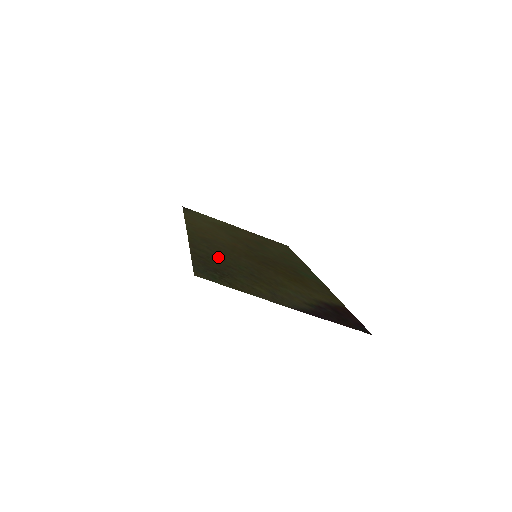
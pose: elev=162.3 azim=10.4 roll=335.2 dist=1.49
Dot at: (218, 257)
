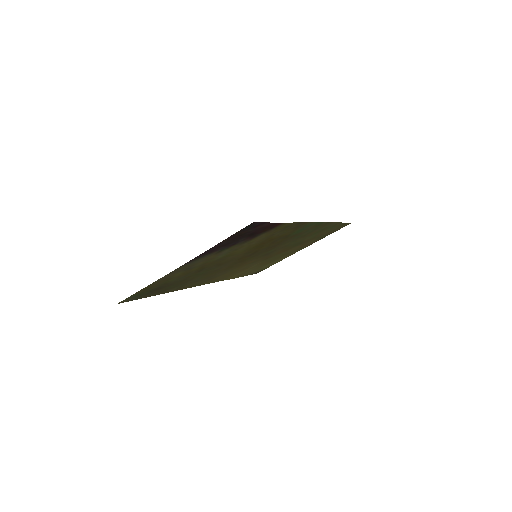
Dot at: (189, 281)
